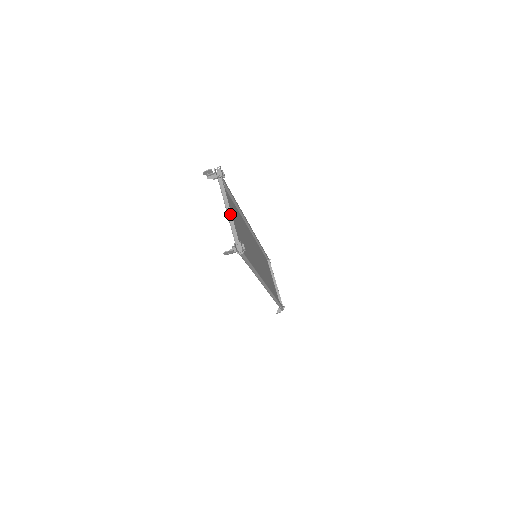
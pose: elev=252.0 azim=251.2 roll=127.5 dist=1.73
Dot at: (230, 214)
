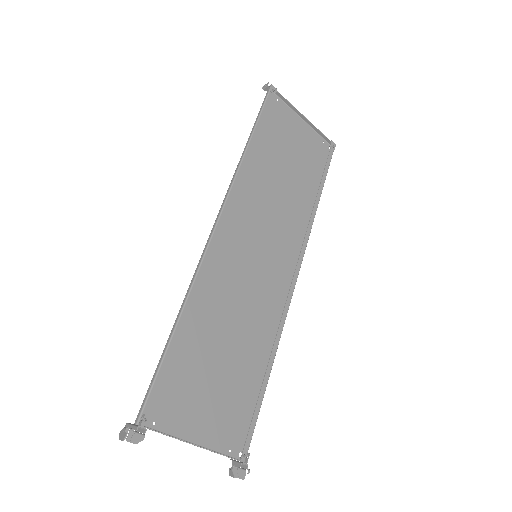
Dot at: occluded
